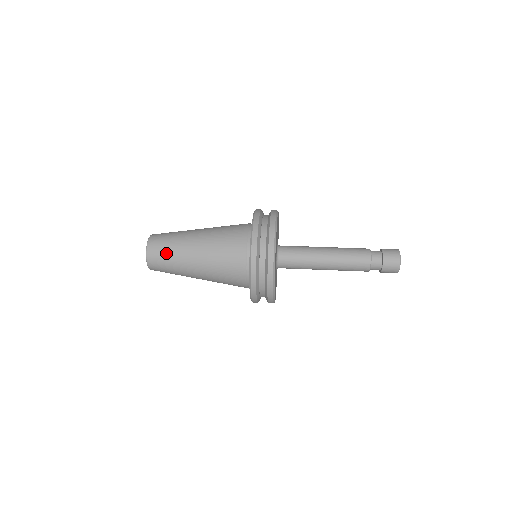
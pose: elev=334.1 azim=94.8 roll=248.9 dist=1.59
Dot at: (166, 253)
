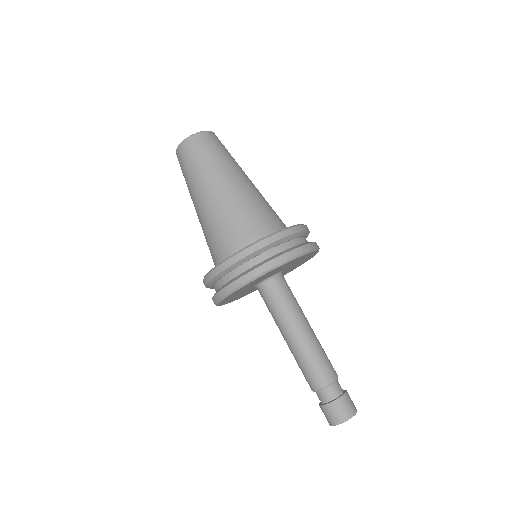
Dot at: (184, 172)
